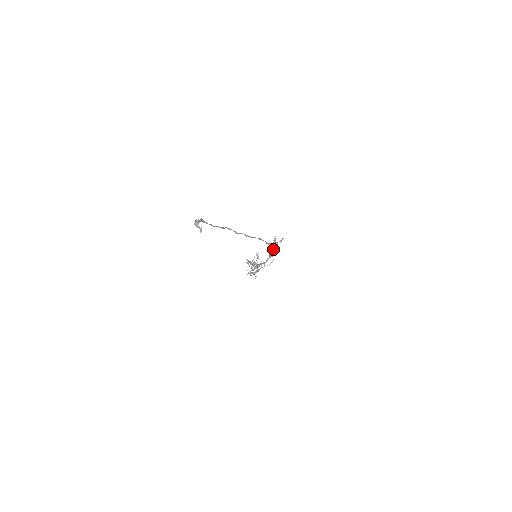
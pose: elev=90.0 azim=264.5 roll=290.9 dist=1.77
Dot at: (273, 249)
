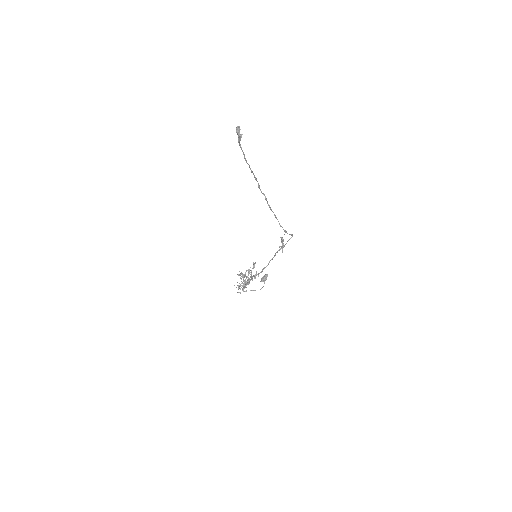
Dot at: (279, 246)
